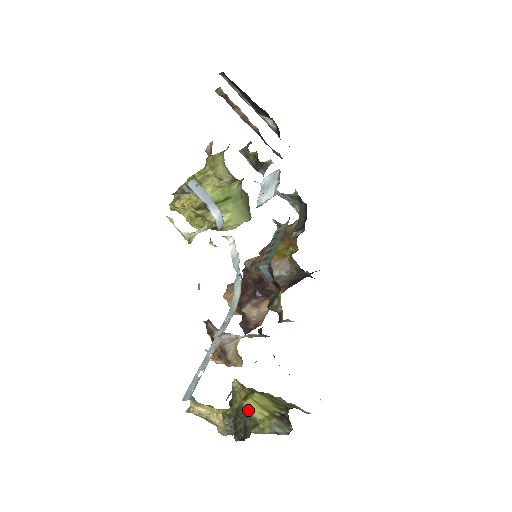
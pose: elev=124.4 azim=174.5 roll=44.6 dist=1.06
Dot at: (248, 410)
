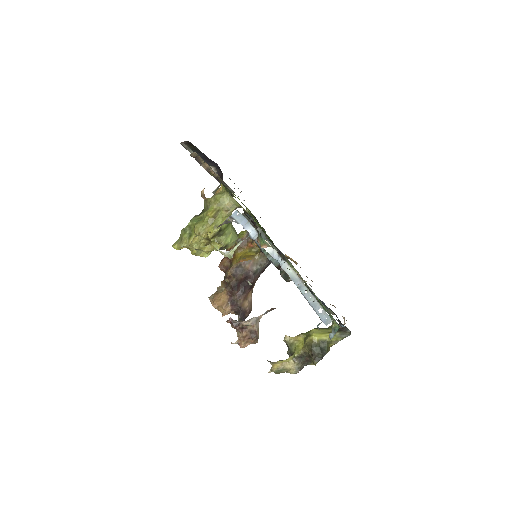
Dot at: (318, 339)
